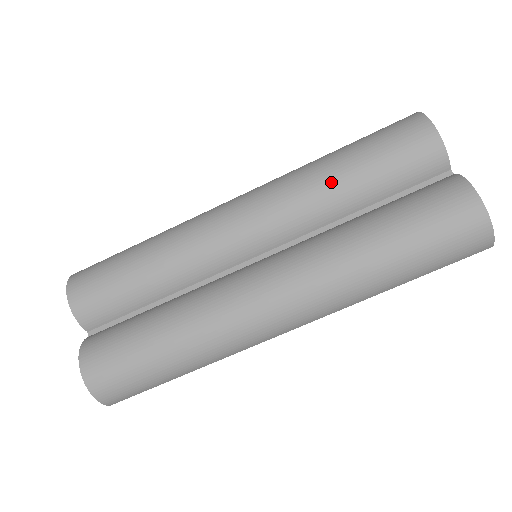
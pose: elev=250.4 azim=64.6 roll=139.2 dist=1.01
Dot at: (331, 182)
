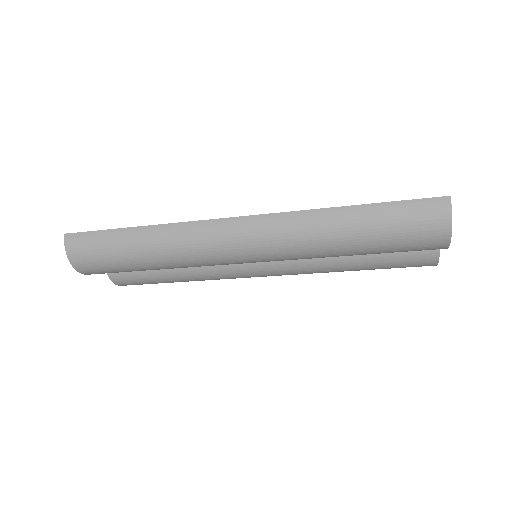
Dot at: occluded
